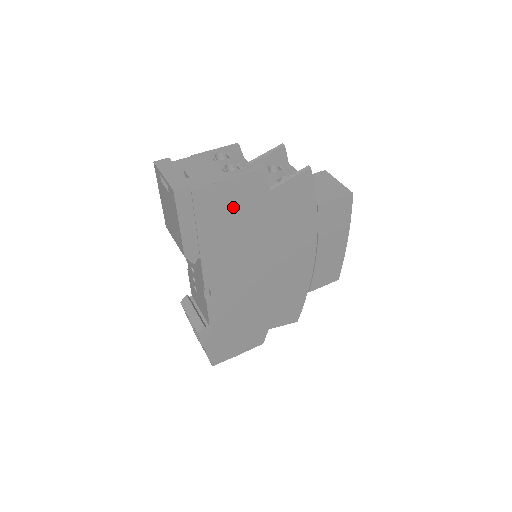
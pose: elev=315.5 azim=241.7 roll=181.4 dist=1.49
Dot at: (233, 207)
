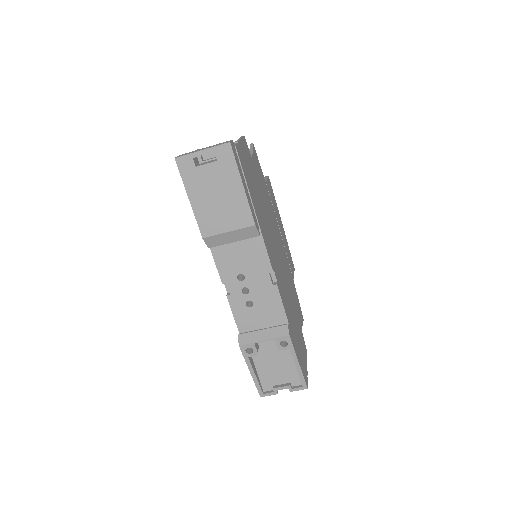
Dot at: (249, 171)
